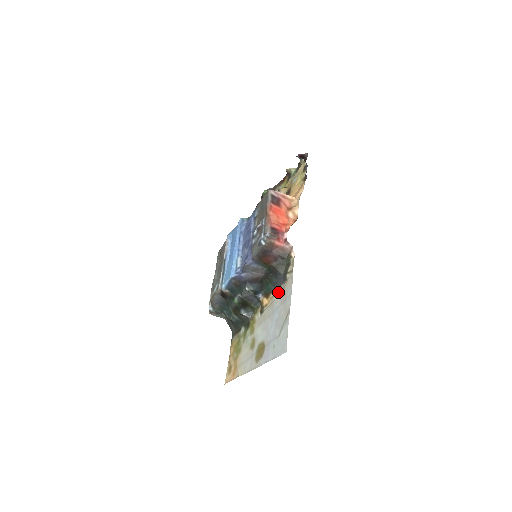
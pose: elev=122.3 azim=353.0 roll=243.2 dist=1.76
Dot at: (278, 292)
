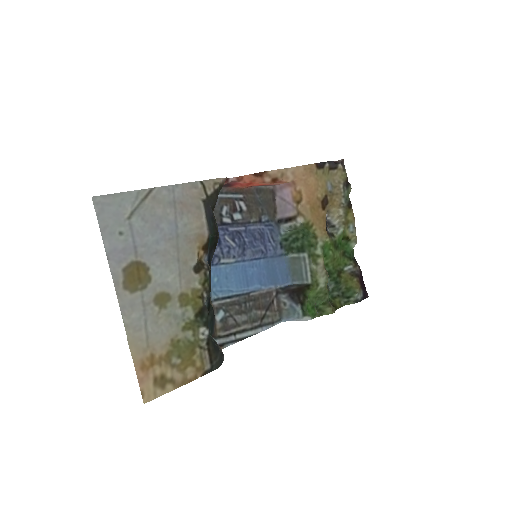
Dot at: (198, 222)
